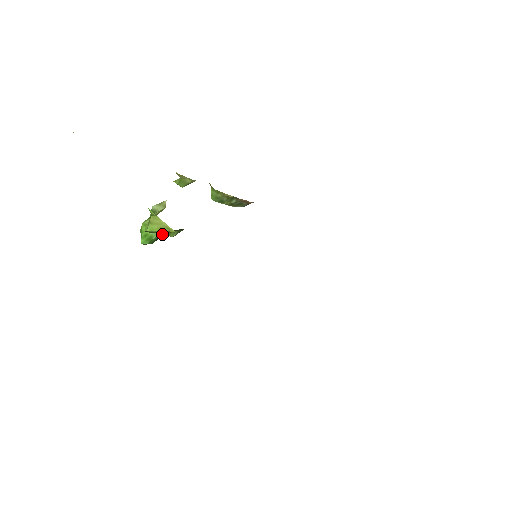
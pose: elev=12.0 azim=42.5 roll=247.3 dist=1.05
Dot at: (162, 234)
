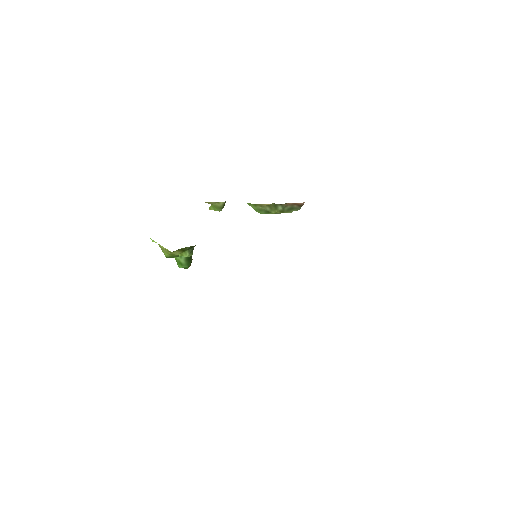
Dot at: occluded
